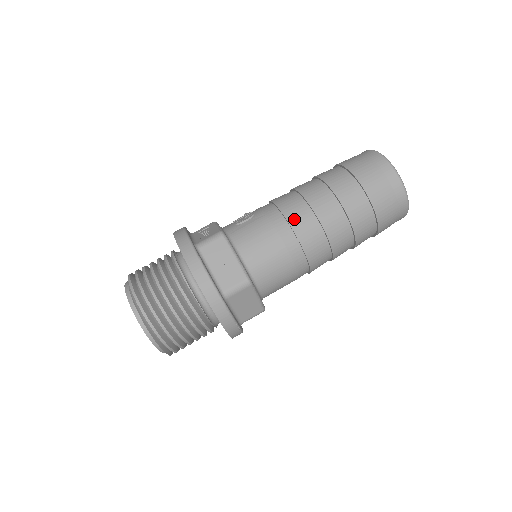
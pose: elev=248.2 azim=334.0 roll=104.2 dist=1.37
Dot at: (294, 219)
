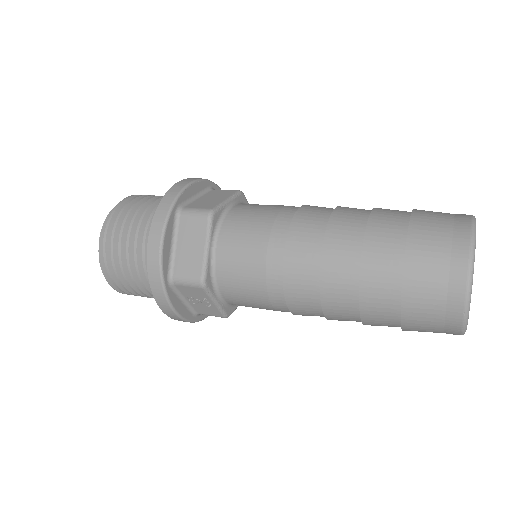
Dot at: (310, 207)
